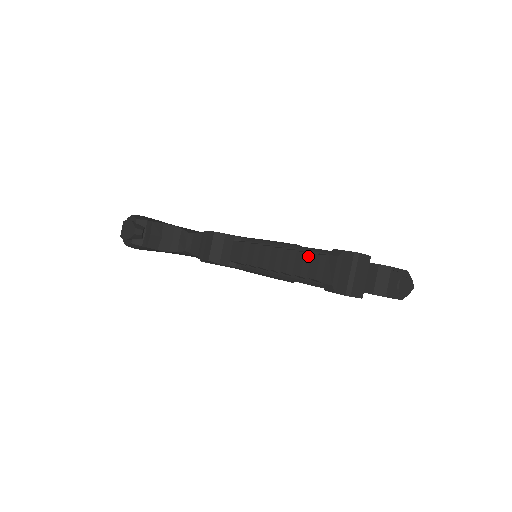
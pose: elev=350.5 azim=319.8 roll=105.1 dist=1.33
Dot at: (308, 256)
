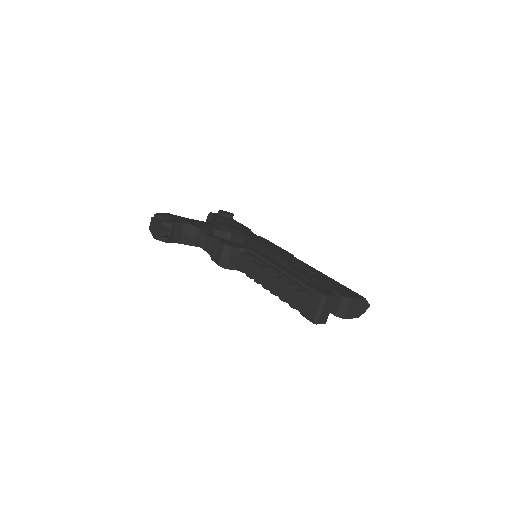
Dot at: (291, 288)
